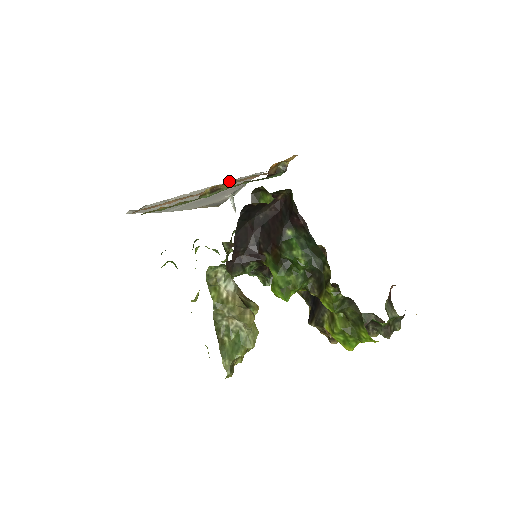
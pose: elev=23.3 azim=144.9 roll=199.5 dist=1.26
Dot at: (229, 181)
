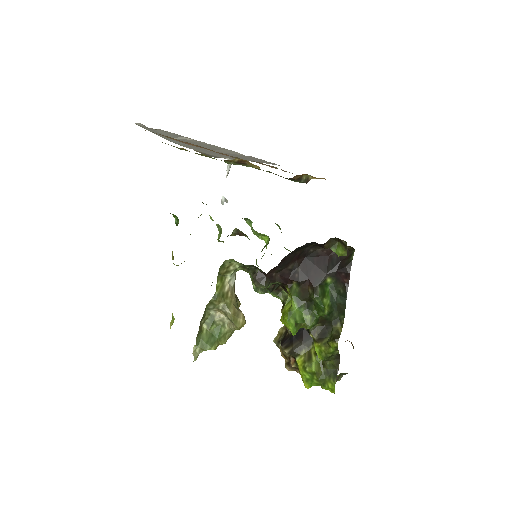
Dot at: occluded
